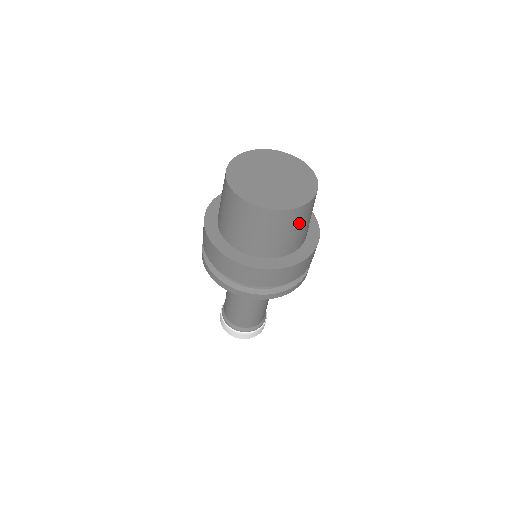
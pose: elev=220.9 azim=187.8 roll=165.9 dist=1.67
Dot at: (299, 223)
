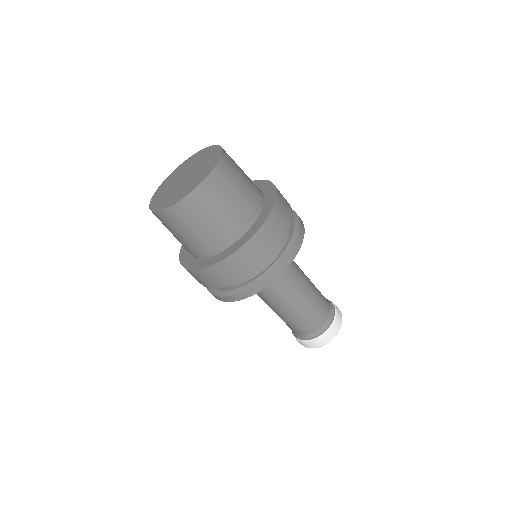
Dot at: (235, 178)
